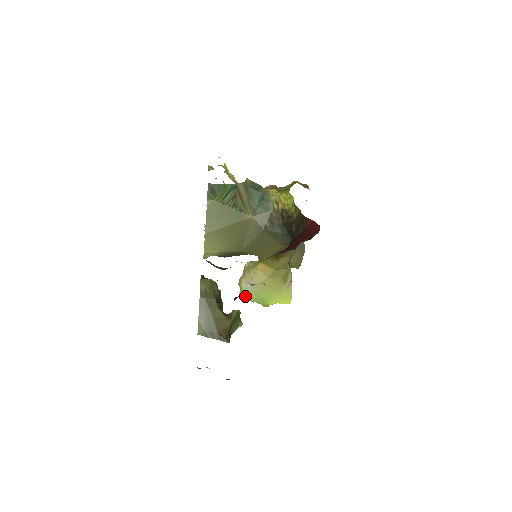
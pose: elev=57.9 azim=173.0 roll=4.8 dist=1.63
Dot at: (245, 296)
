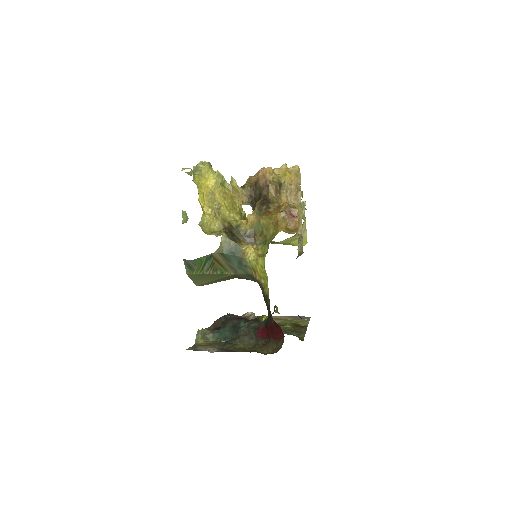
Dot at: occluded
